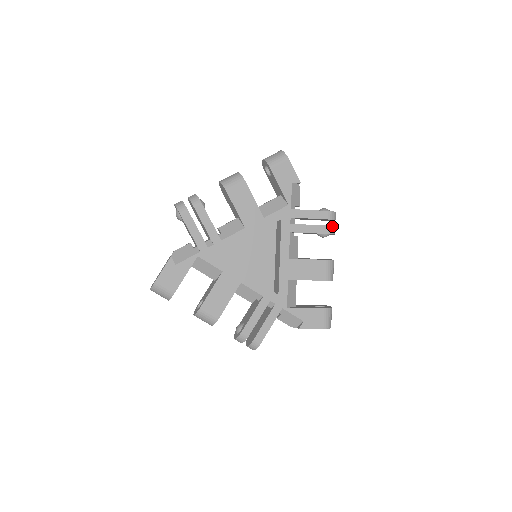
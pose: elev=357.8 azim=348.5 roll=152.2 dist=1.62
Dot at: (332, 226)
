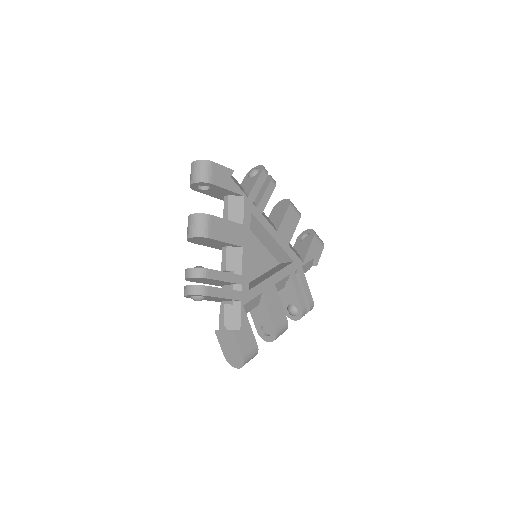
Dot at: (306, 311)
